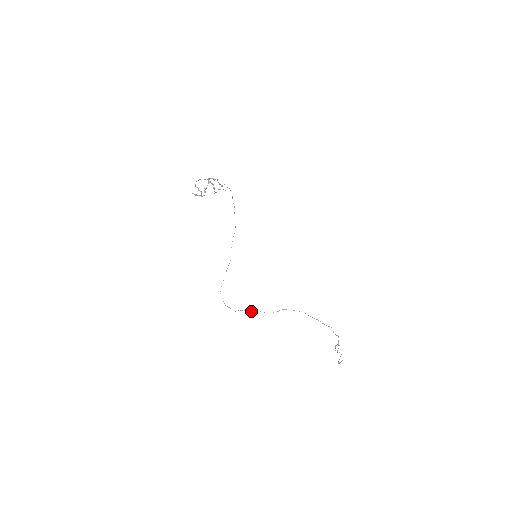
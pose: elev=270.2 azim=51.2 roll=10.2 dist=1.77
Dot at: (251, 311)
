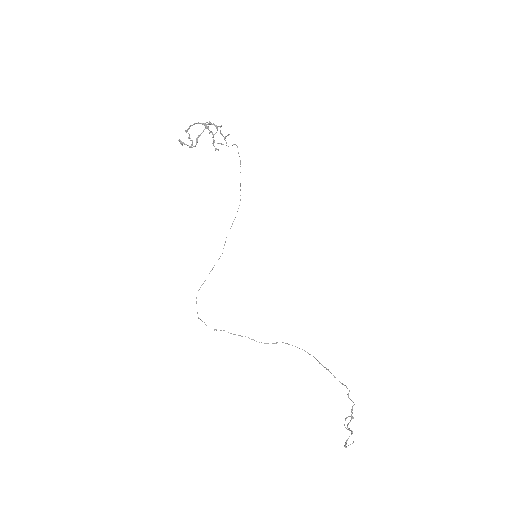
Dot at: (235, 334)
